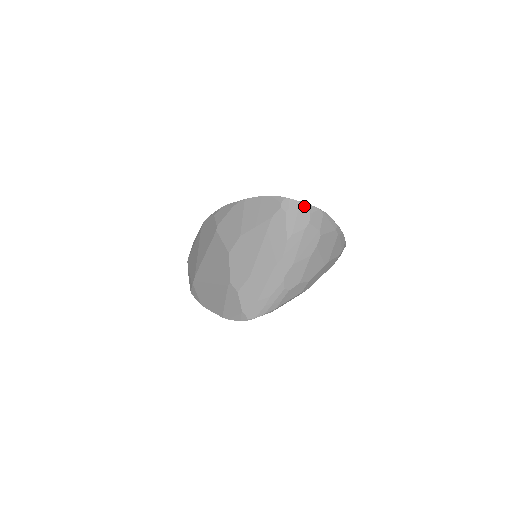
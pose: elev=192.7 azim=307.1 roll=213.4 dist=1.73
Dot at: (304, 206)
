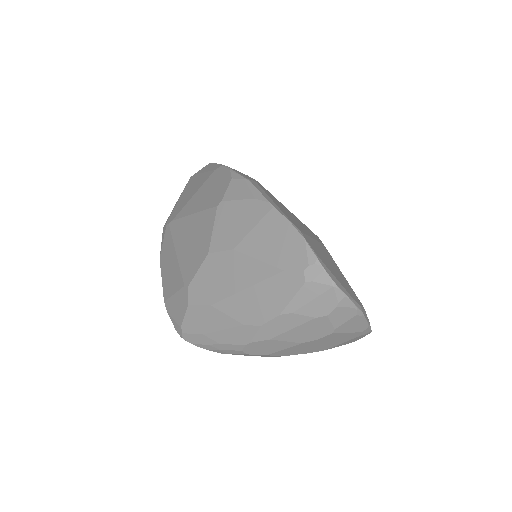
Dot at: (336, 293)
